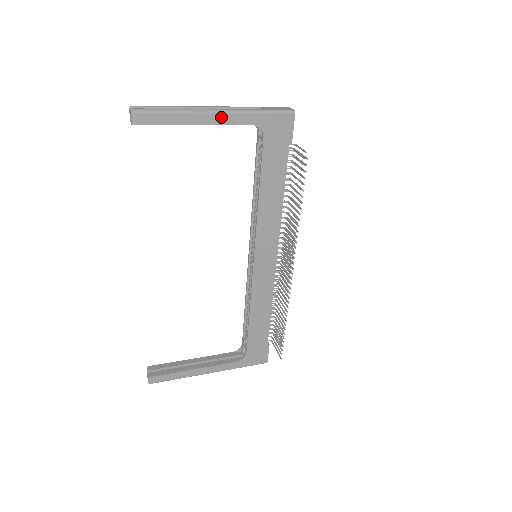
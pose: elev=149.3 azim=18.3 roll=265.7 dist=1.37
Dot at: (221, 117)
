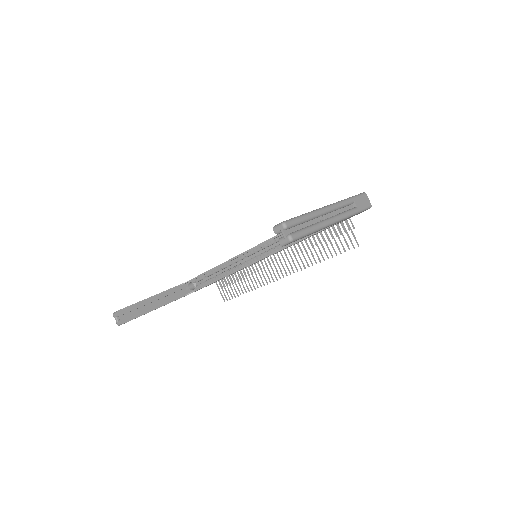
Dot at: occluded
